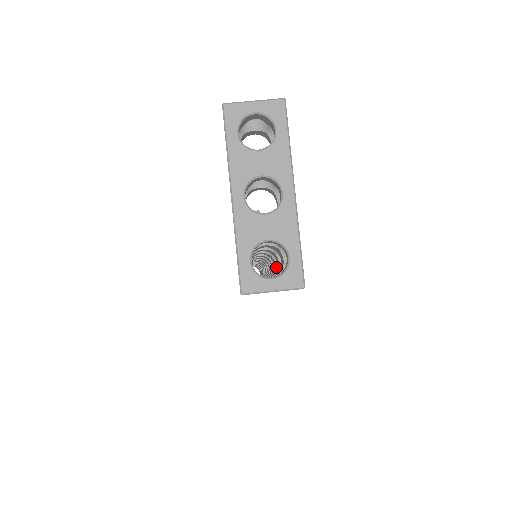
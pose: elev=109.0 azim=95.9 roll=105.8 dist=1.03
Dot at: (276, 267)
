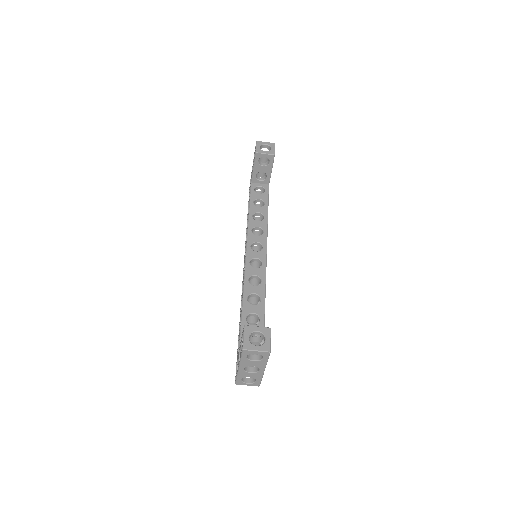
Dot at: (258, 321)
